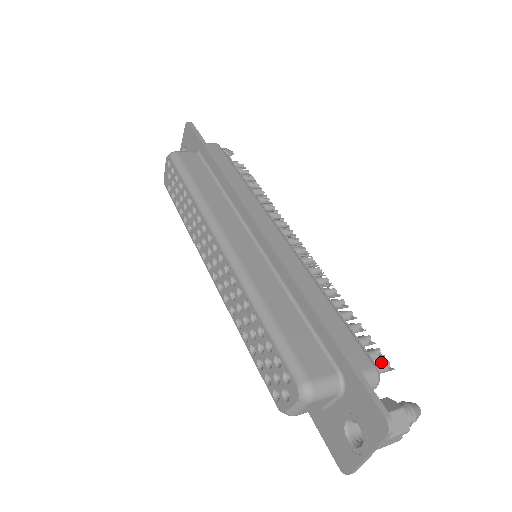
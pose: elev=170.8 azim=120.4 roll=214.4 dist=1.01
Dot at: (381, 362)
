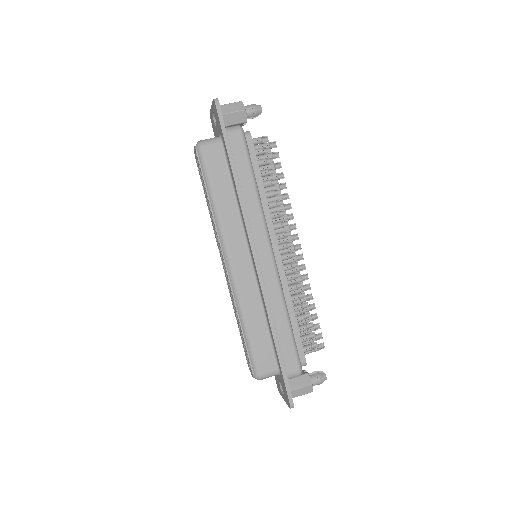
Dot at: (317, 346)
